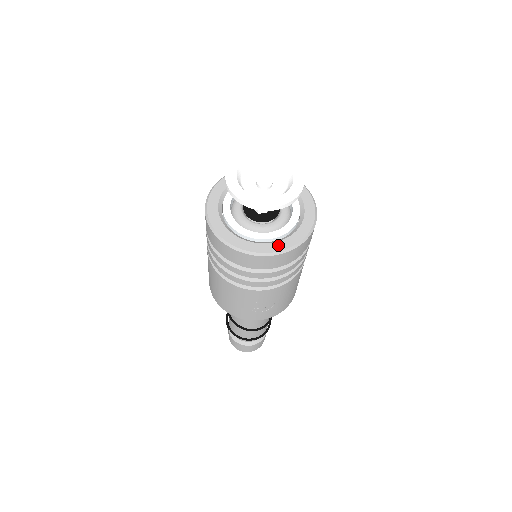
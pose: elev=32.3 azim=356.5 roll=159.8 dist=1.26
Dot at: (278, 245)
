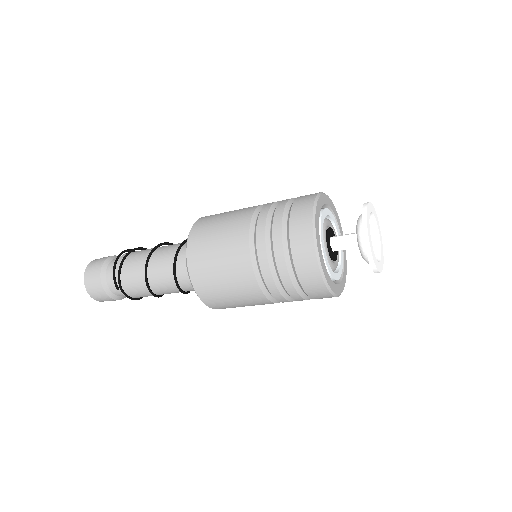
Dot at: (342, 284)
